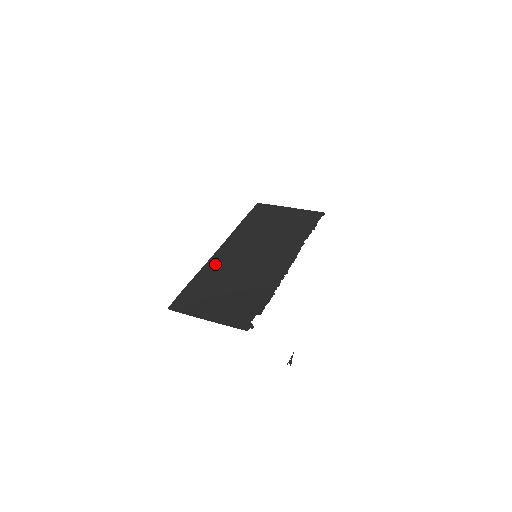
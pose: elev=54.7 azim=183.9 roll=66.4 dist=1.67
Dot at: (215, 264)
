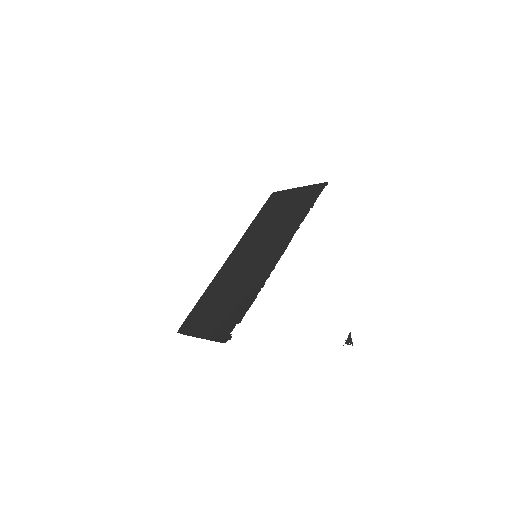
Dot at: (221, 276)
